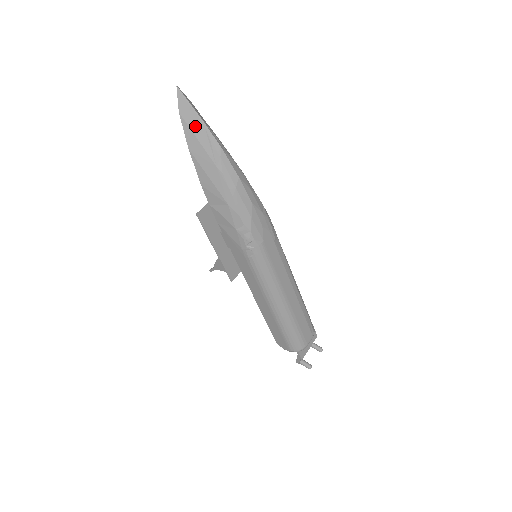
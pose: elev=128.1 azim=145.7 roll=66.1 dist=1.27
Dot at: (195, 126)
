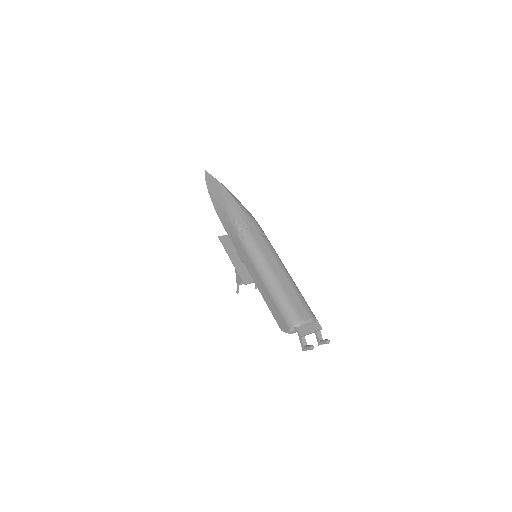
Dot at: (212, 182)
